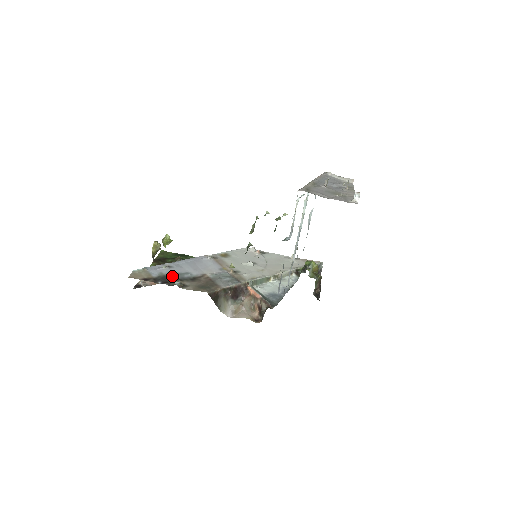
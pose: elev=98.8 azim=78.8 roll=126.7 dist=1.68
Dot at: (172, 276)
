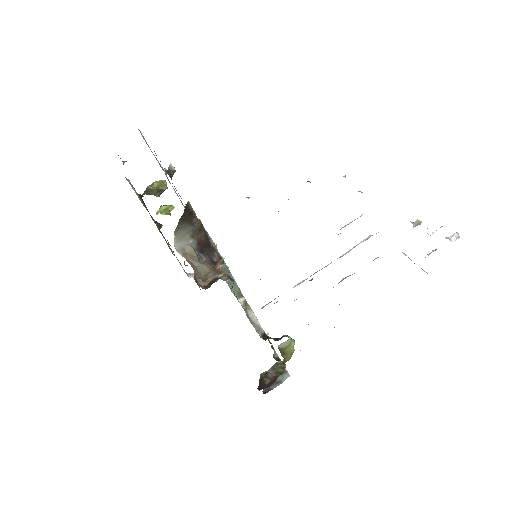
Dot at: occluded
